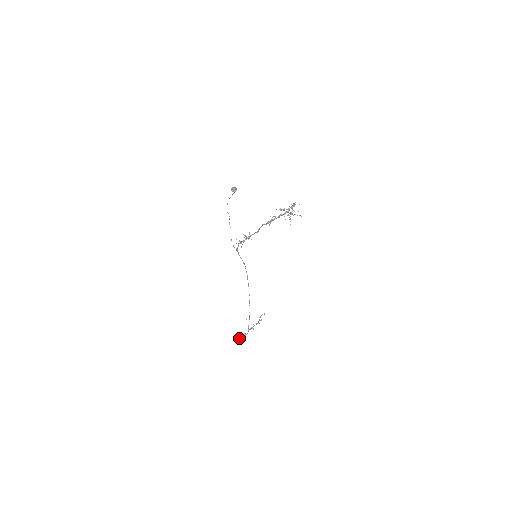
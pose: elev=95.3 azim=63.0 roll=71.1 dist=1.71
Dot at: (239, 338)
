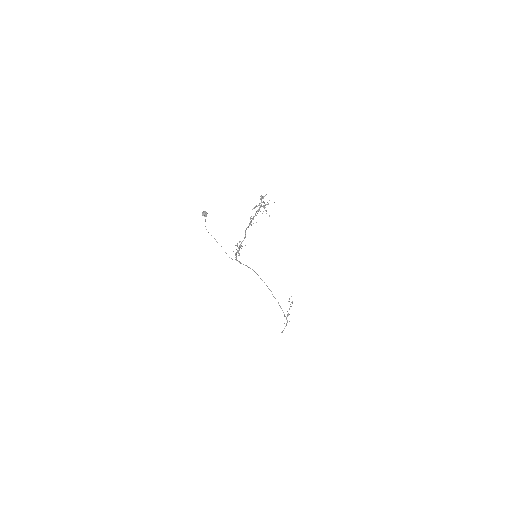
Dot at: (283, 330)
